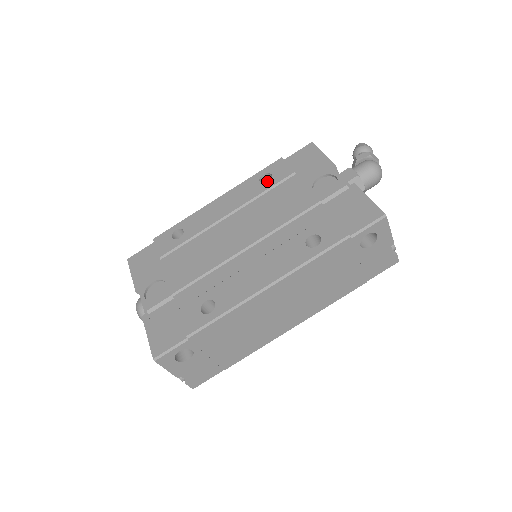
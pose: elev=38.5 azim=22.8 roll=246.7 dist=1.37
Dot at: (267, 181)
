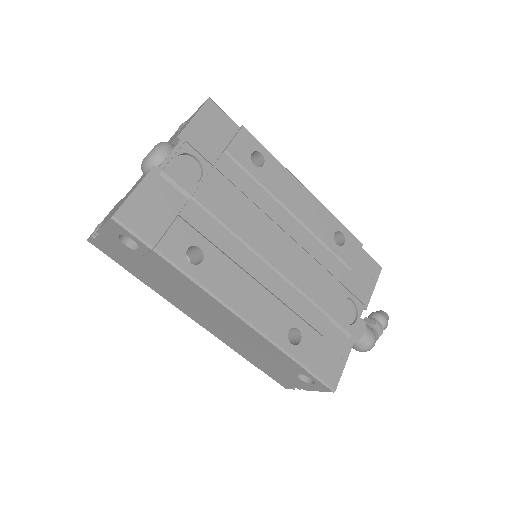
Dot at: (335, 235)
